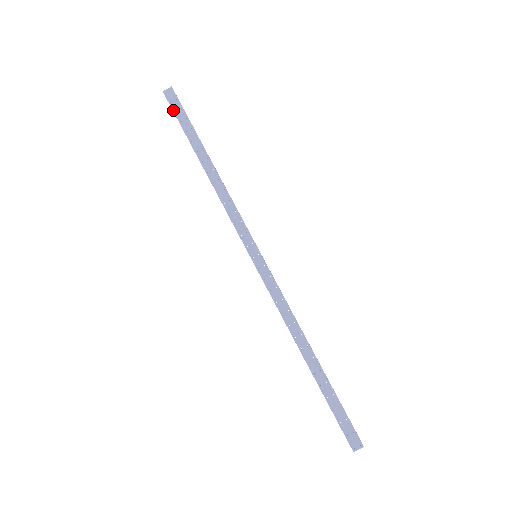
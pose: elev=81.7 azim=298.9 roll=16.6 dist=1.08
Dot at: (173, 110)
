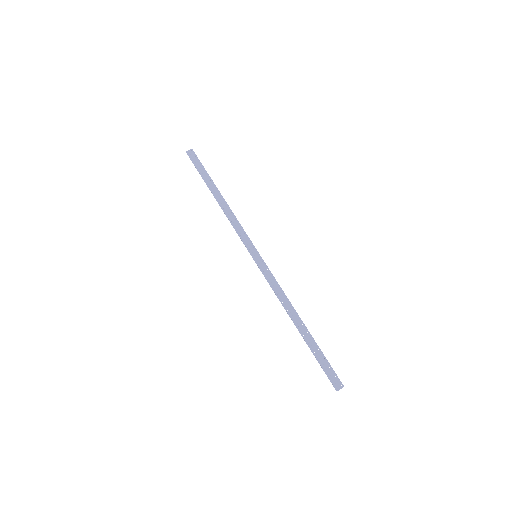
Dot at: (193, 163)
